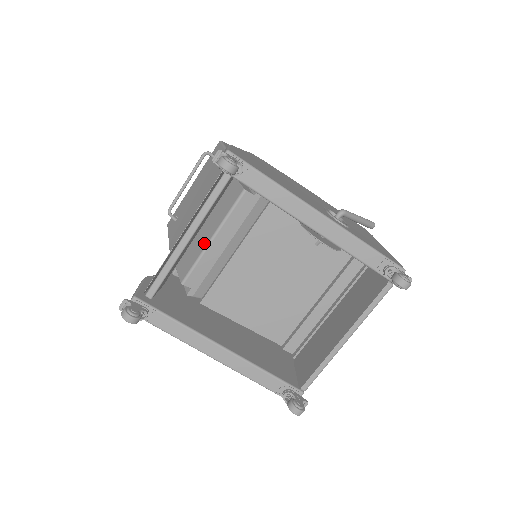
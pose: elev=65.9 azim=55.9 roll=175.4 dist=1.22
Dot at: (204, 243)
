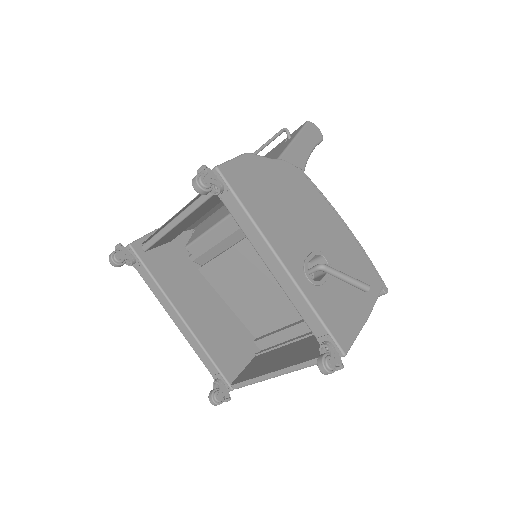
Dot at: (211, 224)
